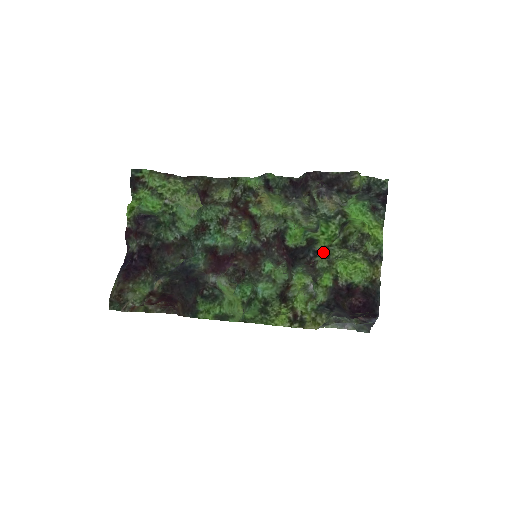
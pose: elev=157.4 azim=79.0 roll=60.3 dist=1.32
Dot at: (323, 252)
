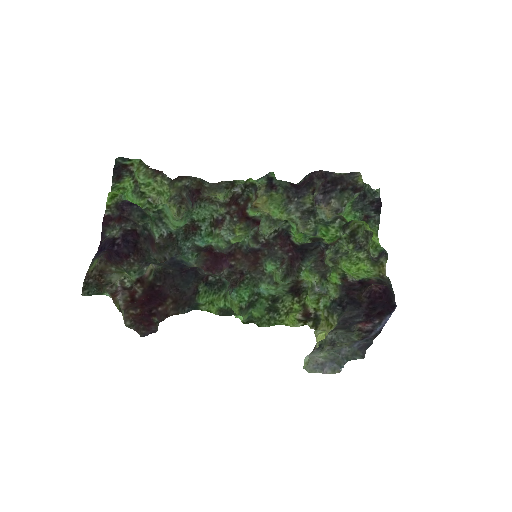
Dot at: (332, 246)
